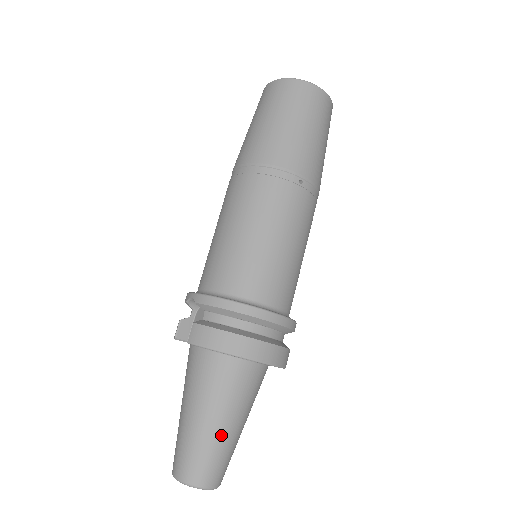
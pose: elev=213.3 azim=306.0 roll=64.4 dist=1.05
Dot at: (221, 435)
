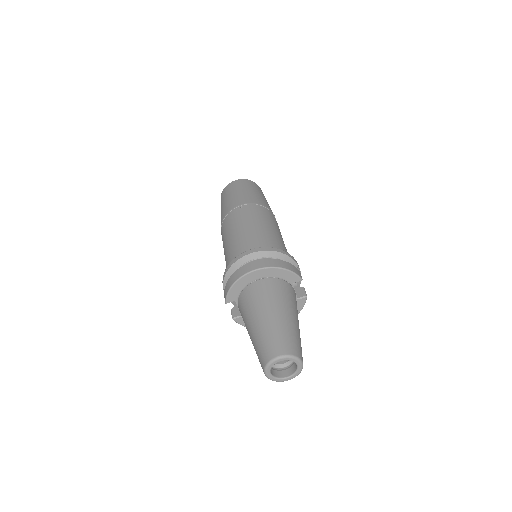
Dot at: (267, 323)
